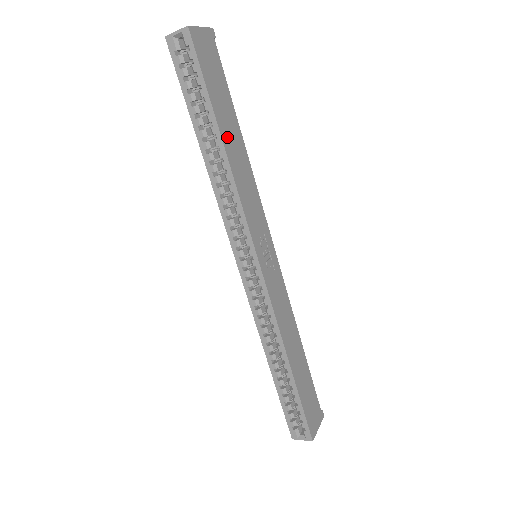
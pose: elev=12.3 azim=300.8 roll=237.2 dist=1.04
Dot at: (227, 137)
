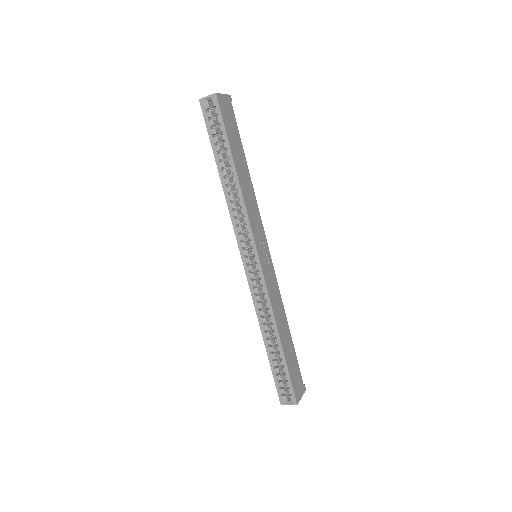
Dot at: (239, 168)
